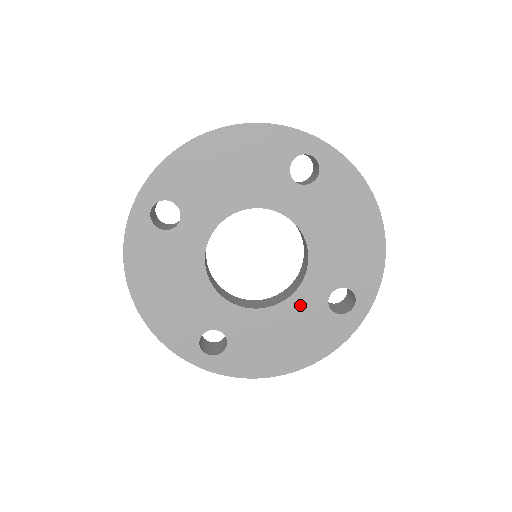
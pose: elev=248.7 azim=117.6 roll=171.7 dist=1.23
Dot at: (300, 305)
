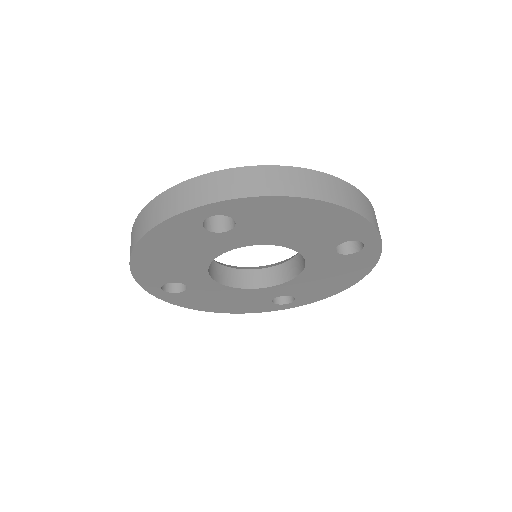
Dot at: (319, 265)
